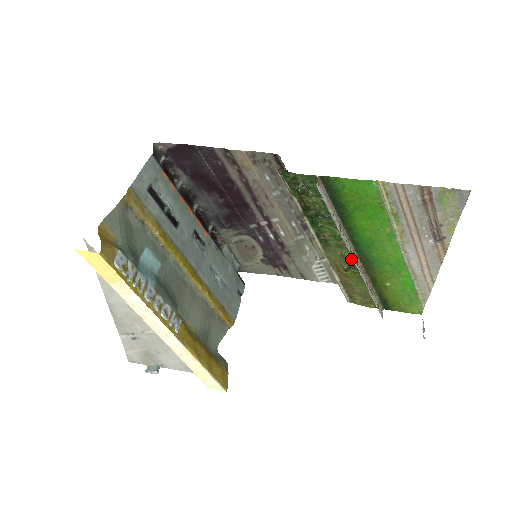
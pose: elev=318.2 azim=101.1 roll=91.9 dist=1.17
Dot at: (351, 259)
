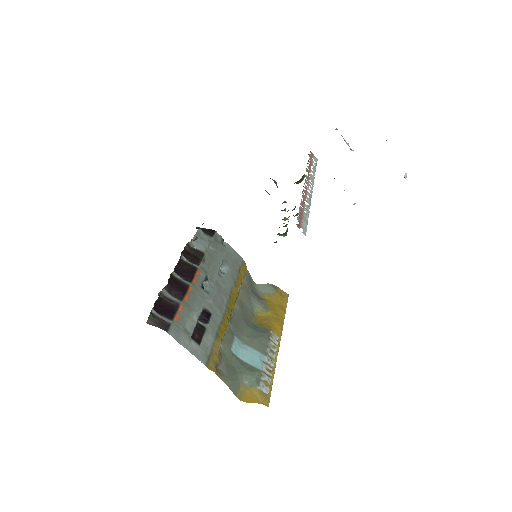
Dot at: occluded
